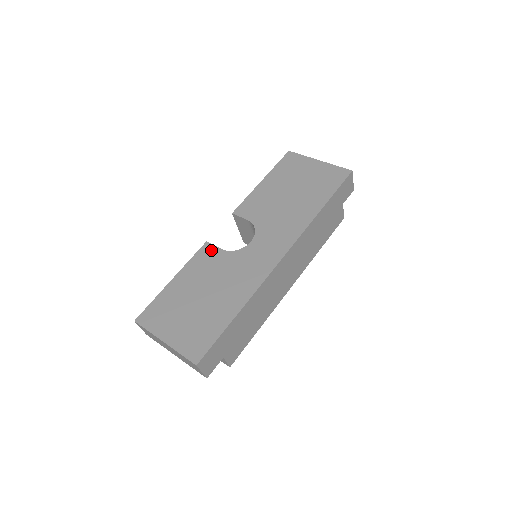
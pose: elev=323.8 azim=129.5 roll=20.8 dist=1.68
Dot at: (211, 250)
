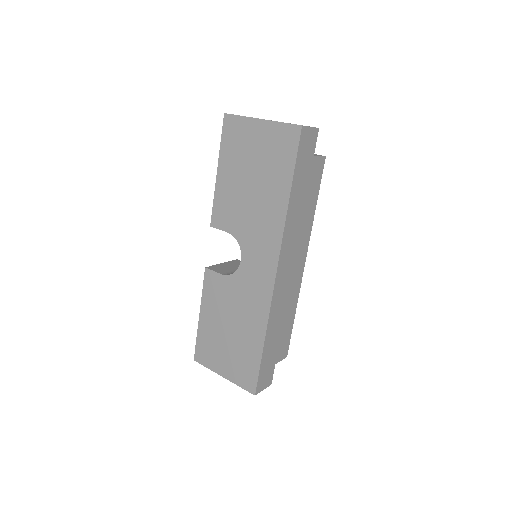
Dot at: (213, 277)
